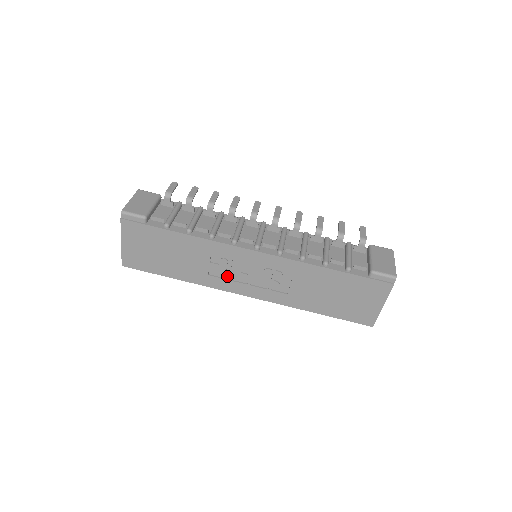
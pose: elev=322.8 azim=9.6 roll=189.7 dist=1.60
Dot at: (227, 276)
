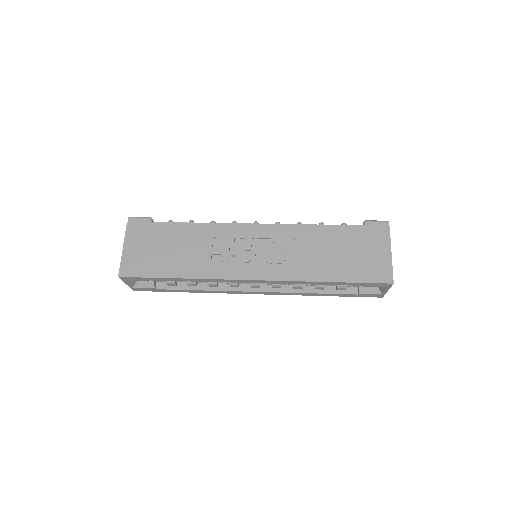
Dot at: (230, 260)
